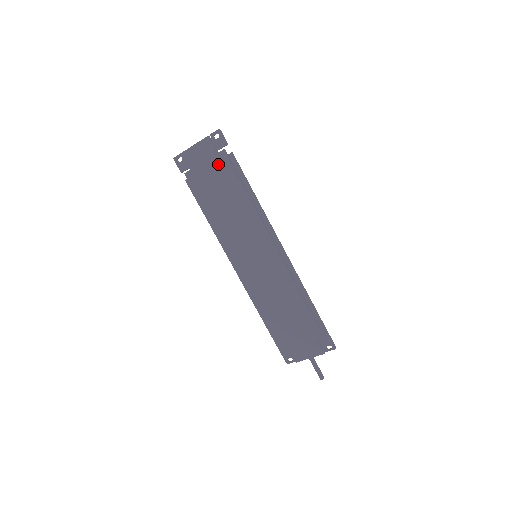
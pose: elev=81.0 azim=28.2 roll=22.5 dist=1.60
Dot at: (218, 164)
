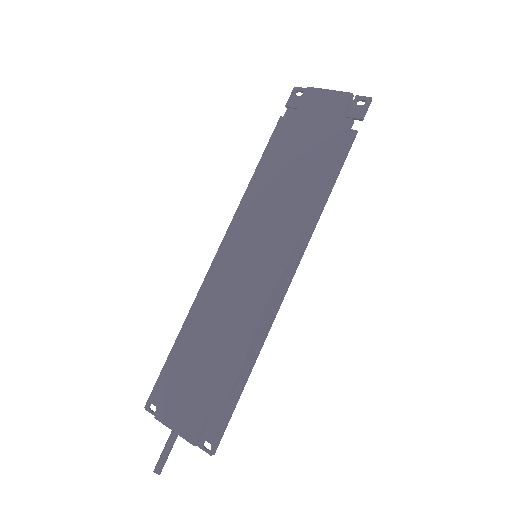
Dot at: (331, 128)
